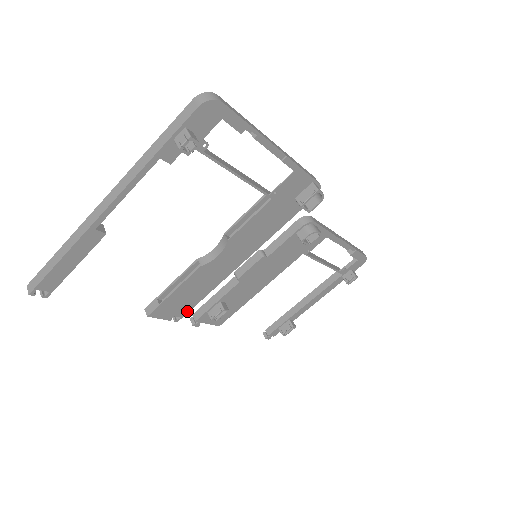
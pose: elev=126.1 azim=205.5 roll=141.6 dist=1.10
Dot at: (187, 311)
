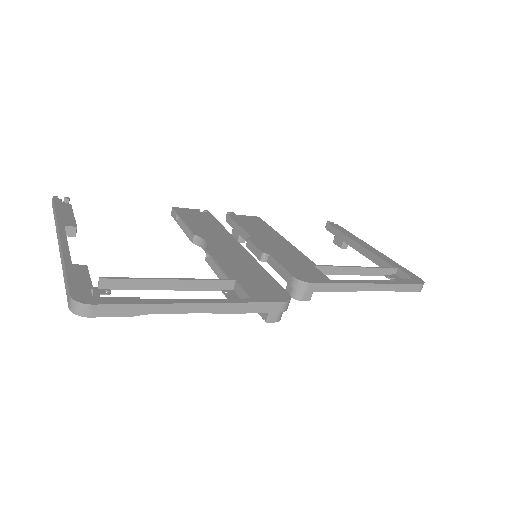
Dot at: occluded
